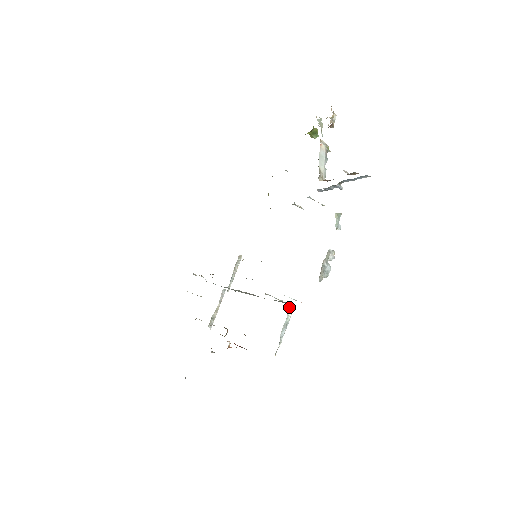
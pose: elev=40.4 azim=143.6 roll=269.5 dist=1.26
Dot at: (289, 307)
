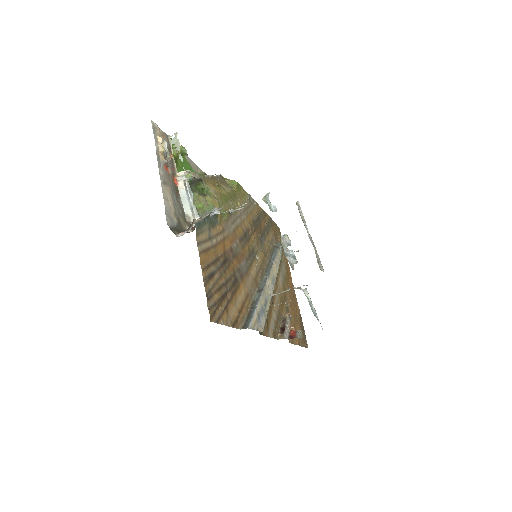
Dot at: (302, 289)
